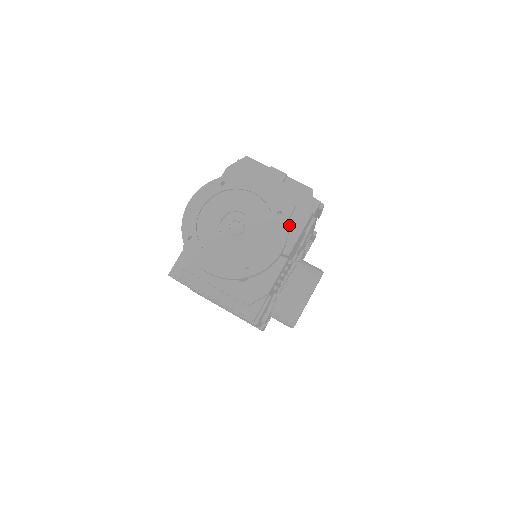
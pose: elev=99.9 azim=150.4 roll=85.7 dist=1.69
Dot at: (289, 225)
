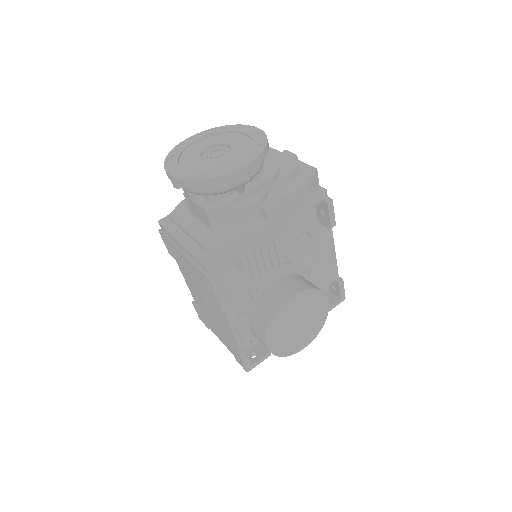
Dot at: (280, 189)
